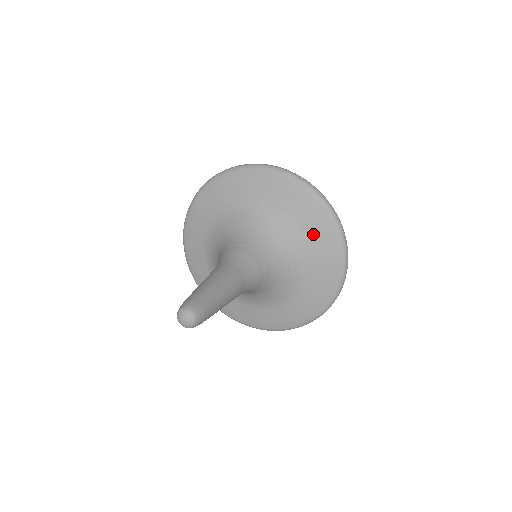
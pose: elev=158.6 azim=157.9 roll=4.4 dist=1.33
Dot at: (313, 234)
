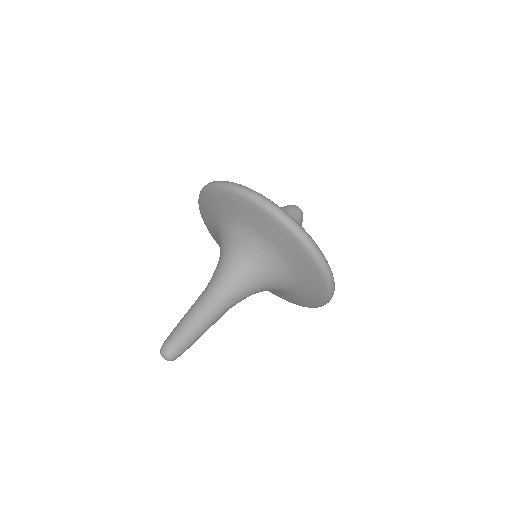
Dot at: (295, 263)
